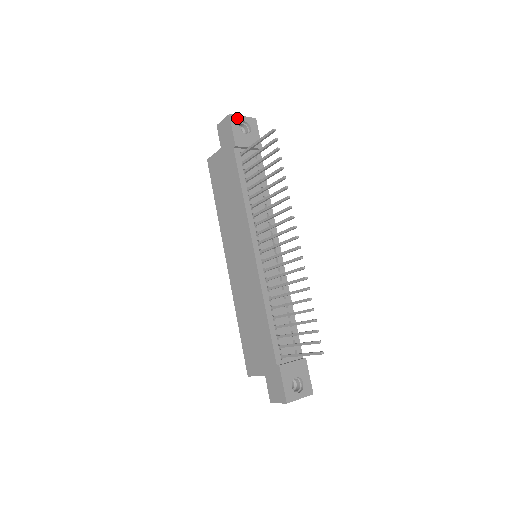
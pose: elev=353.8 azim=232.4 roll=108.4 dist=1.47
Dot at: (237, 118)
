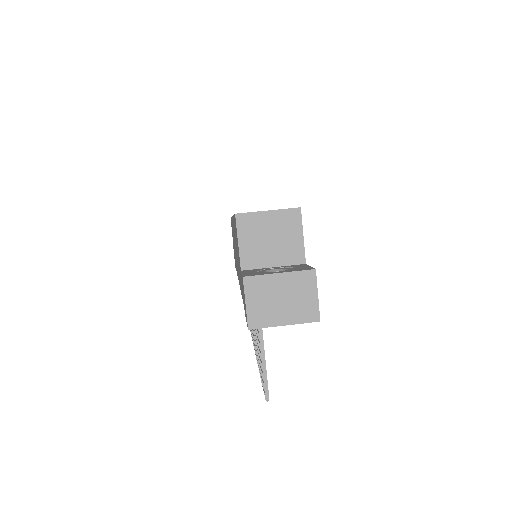
Dot at: (267, 326)
